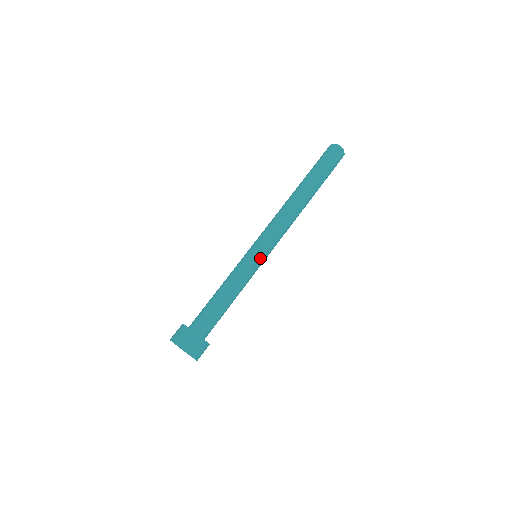
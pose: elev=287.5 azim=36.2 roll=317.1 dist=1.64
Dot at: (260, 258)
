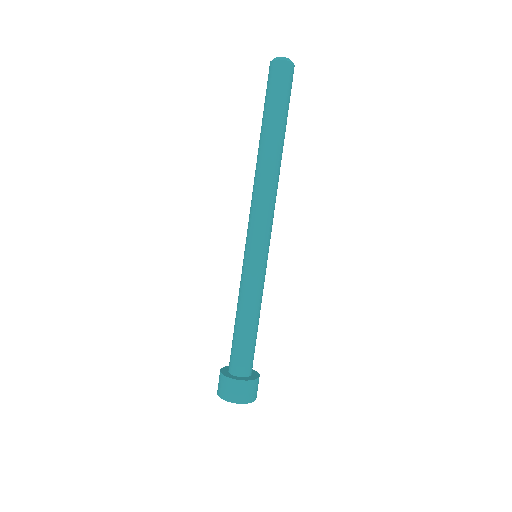
Dot at: (265, 259)
